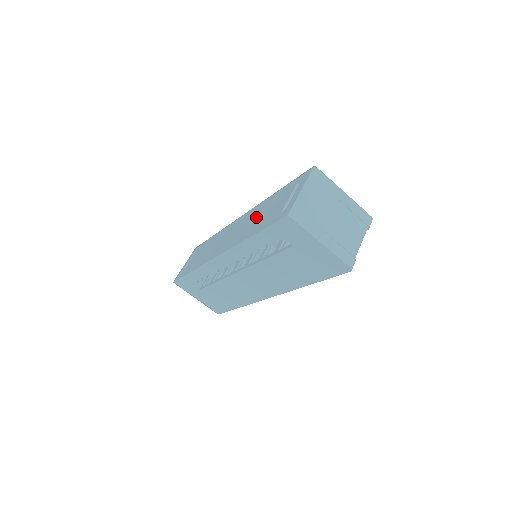
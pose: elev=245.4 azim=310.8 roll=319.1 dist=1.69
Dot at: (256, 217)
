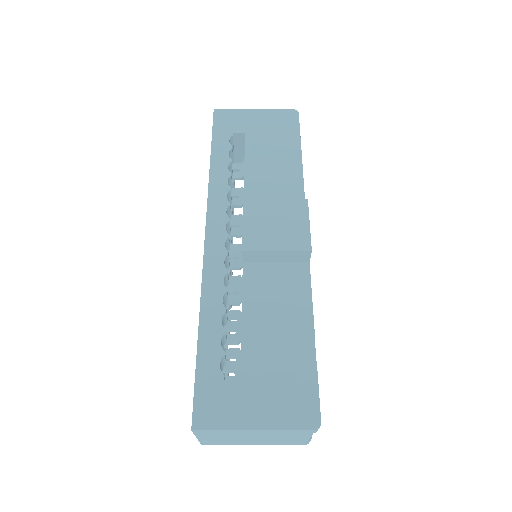
Dot at: occluded
